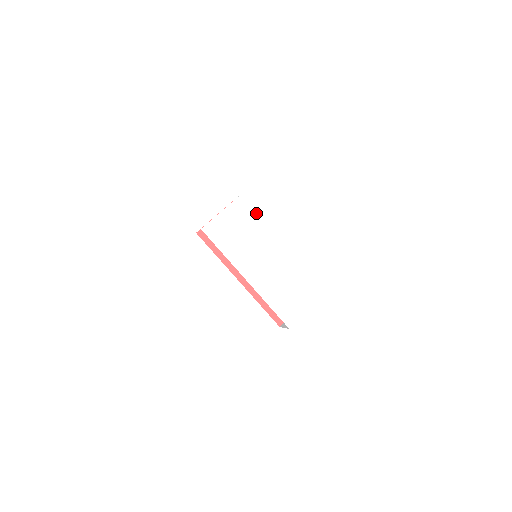
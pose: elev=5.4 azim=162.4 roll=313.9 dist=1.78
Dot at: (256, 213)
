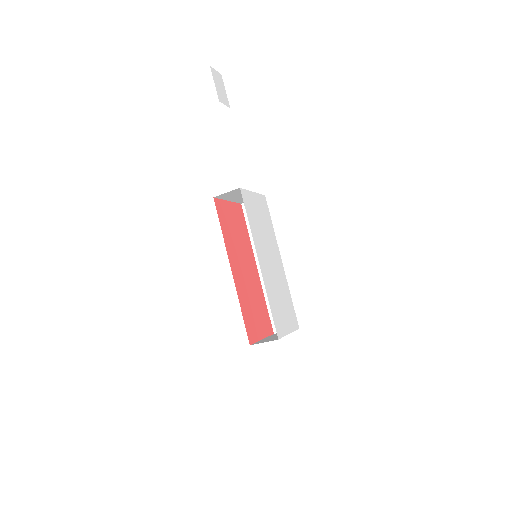
Dot at: (270, 219)
